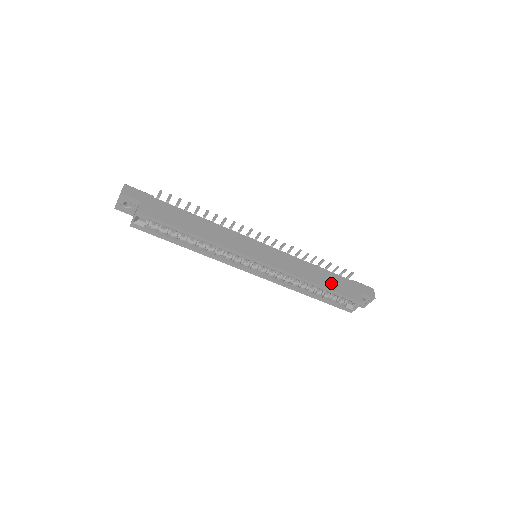
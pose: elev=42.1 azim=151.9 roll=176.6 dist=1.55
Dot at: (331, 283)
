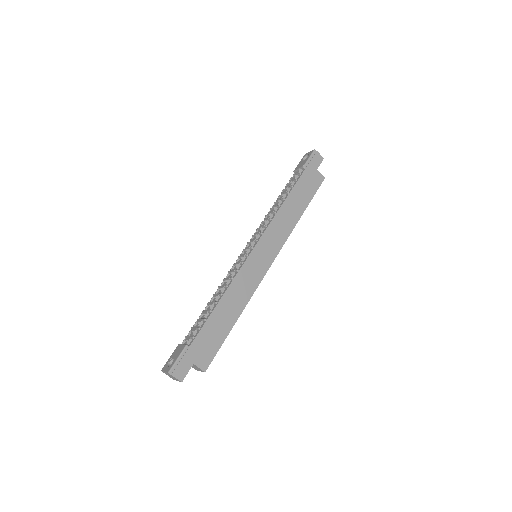
Dot at: (303, 198)
